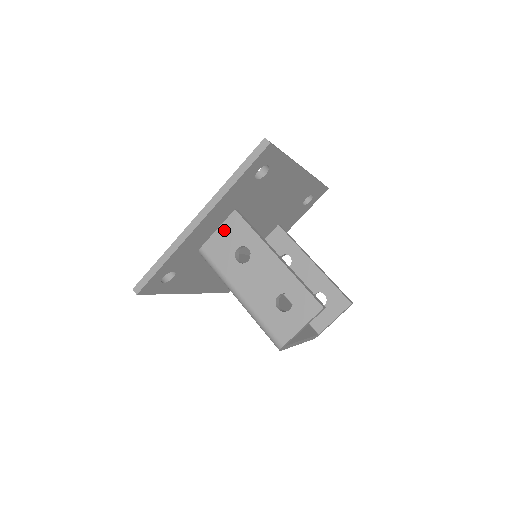
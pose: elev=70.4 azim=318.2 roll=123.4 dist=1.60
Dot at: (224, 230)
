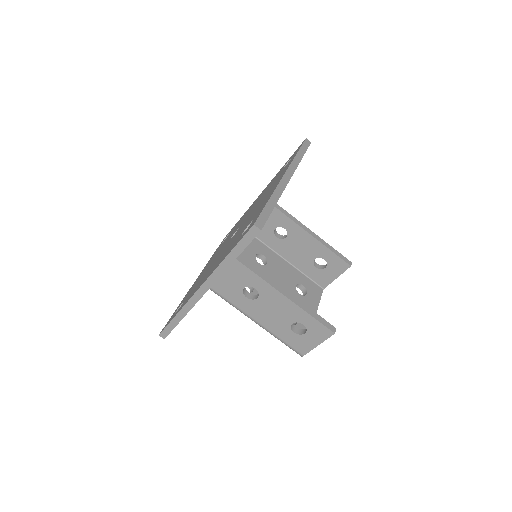
Dot at: (226, 273)
